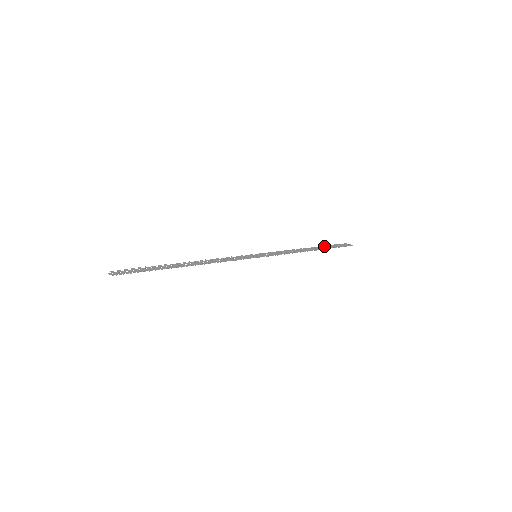
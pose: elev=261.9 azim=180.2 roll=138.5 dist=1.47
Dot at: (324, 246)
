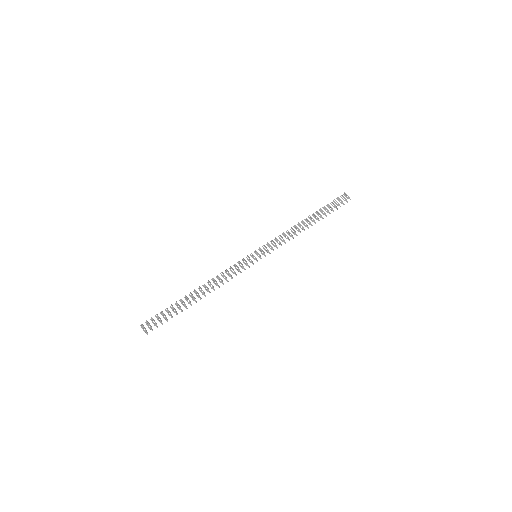
Dot at: (322, 211)
